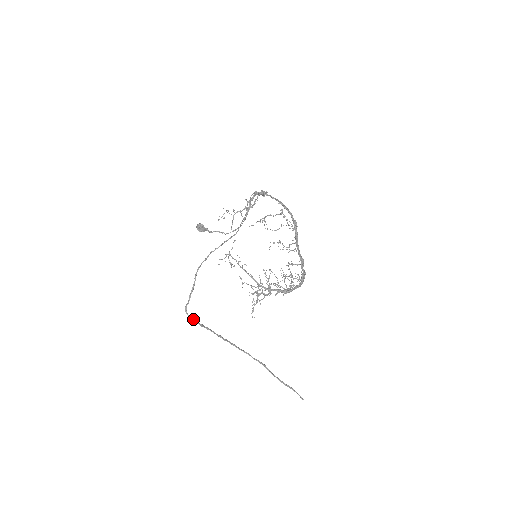
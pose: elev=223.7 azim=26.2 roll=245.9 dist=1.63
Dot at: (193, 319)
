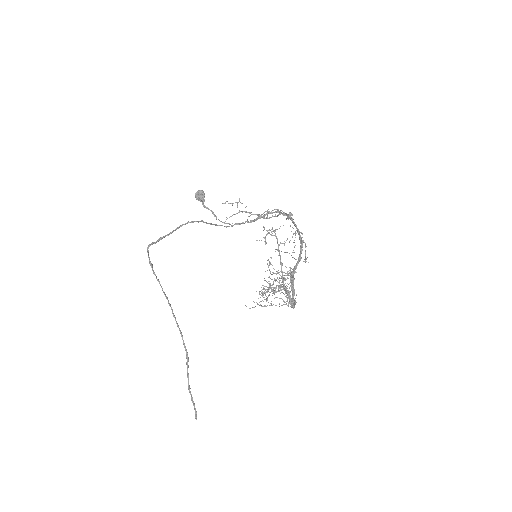
Dot at: occluded
